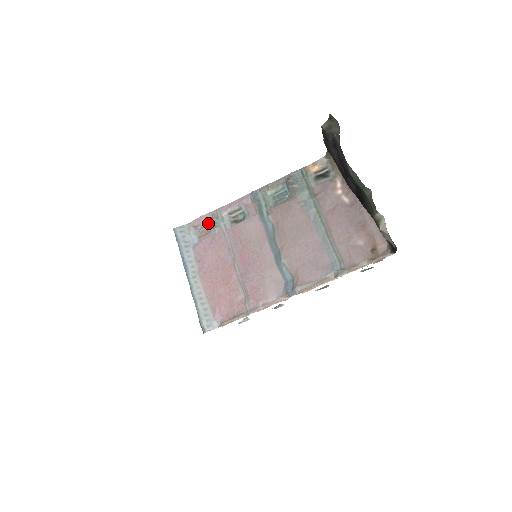
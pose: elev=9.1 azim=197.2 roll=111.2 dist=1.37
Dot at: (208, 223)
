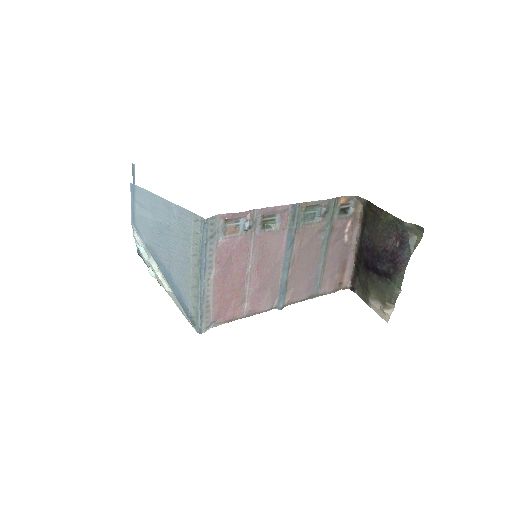
Dot at: (239, 220)
